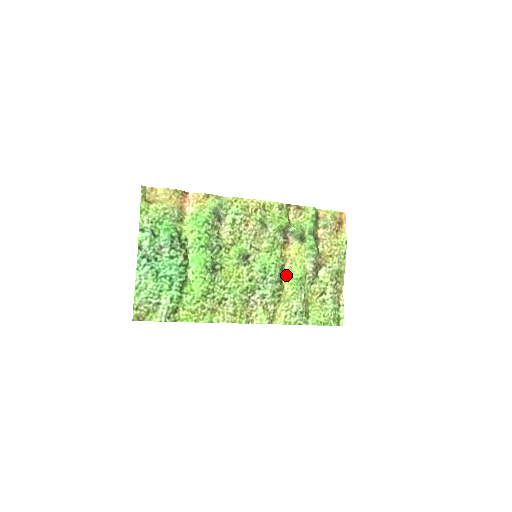
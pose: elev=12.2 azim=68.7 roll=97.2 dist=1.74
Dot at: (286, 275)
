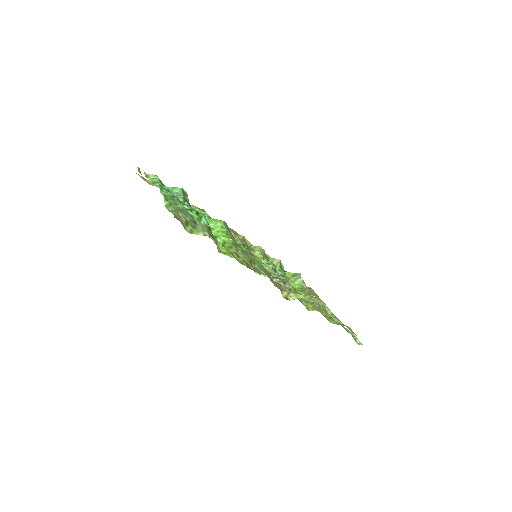
Dot at: occluded
